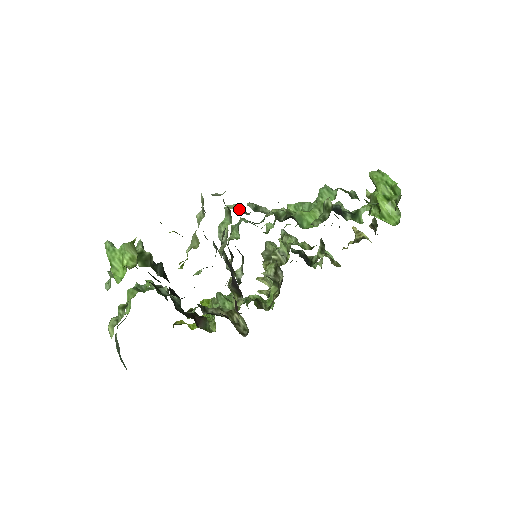
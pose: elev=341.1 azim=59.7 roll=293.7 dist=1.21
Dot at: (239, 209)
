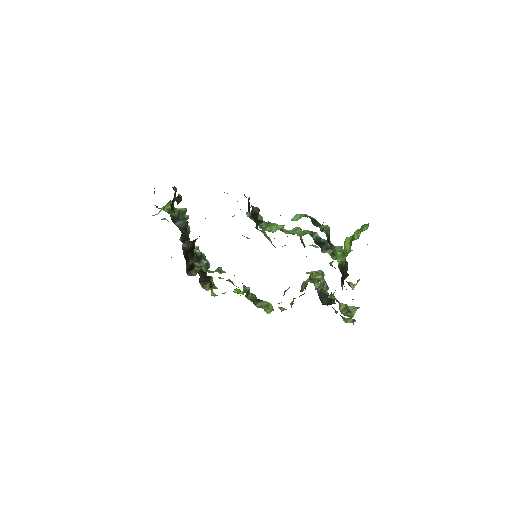
Dot at: (250, 215)
